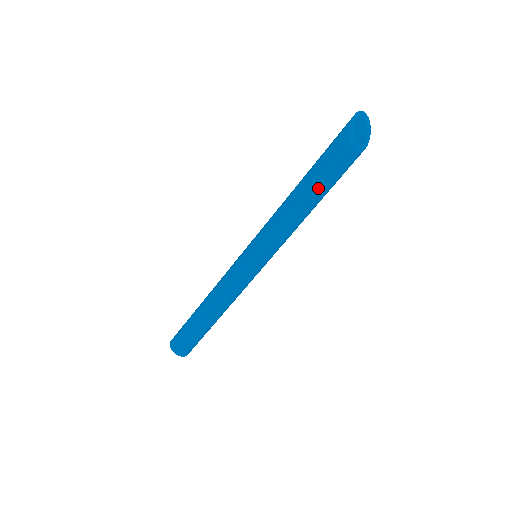
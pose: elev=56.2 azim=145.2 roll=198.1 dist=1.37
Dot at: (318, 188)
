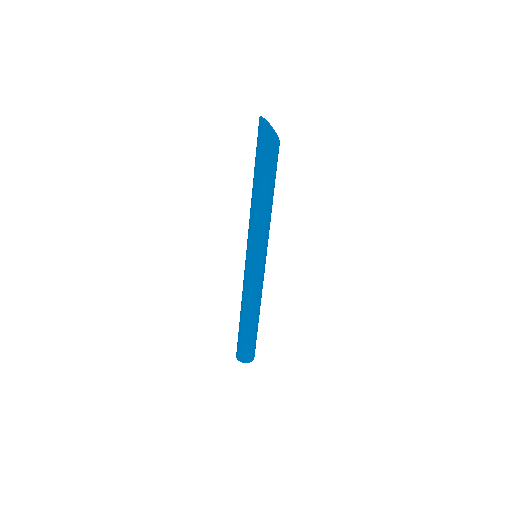
Dot at: (272, 183)
